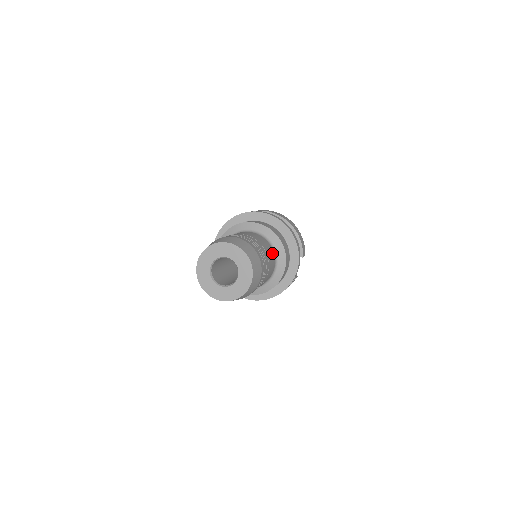
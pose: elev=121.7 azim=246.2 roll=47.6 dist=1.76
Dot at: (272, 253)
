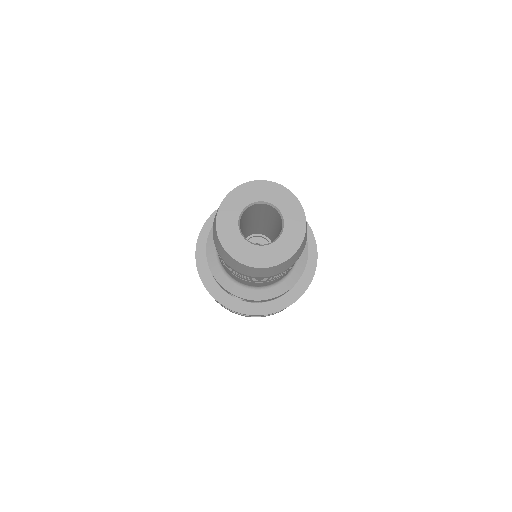
Dot at: occluded
